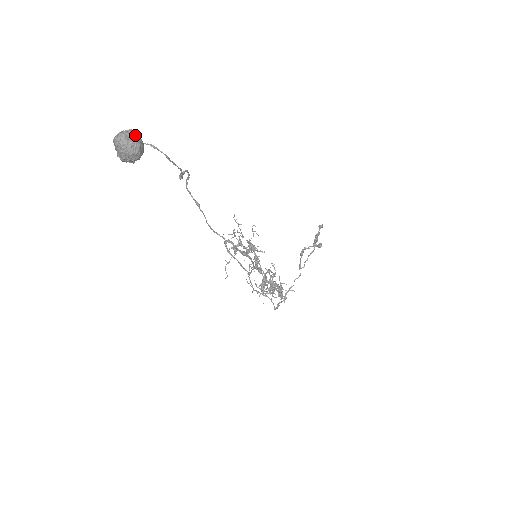
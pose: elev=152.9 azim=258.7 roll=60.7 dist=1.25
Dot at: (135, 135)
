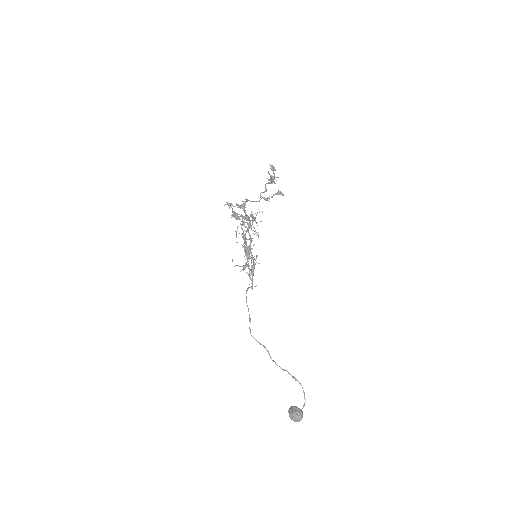
Dot at: occluded
